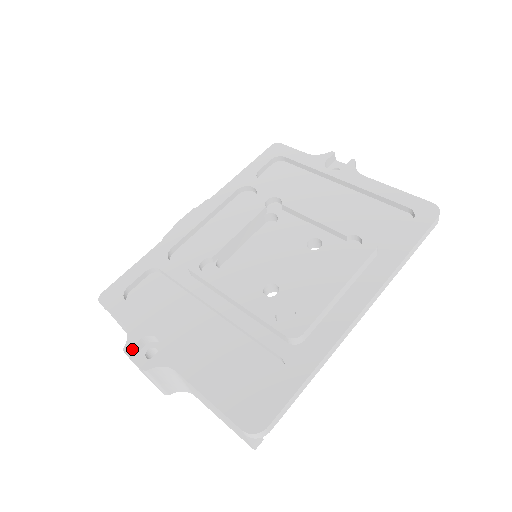
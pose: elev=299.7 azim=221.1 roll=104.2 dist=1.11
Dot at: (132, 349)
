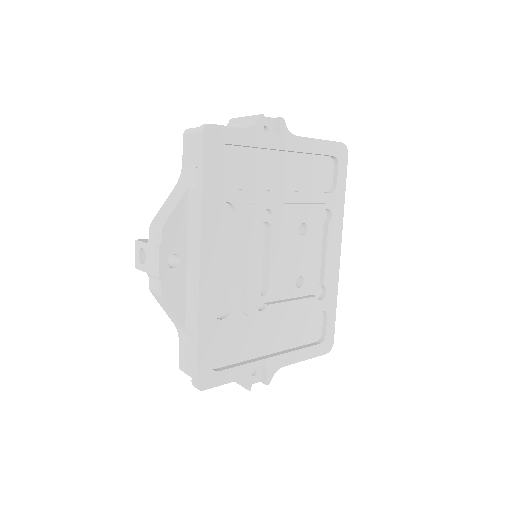
Dot at: (250, 384)
